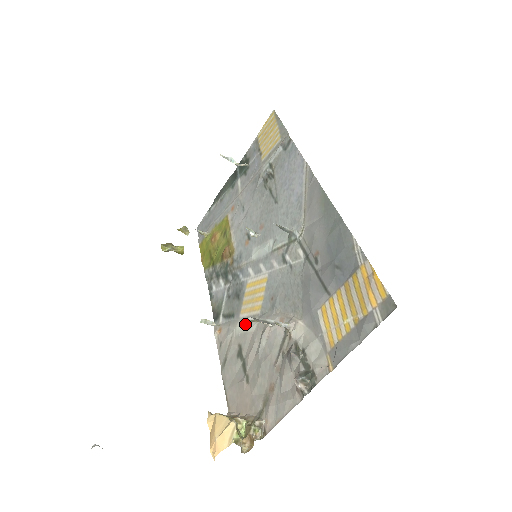
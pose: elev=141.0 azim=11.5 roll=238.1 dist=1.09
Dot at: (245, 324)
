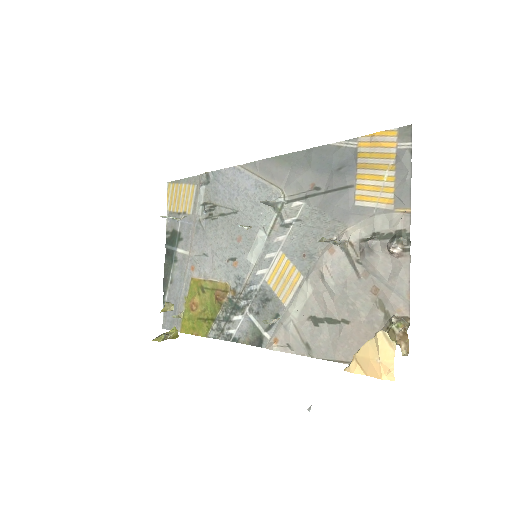
Dot at: (297, 301)
